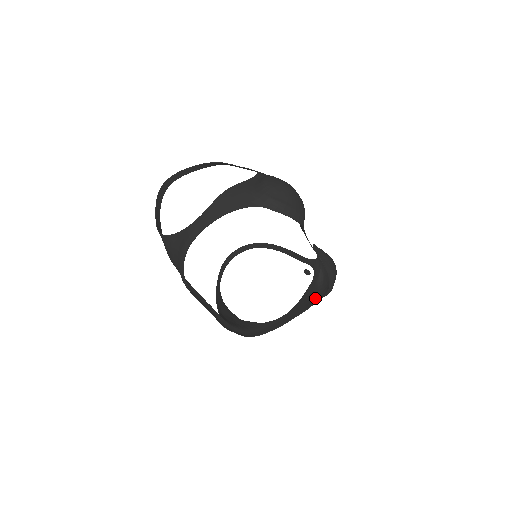
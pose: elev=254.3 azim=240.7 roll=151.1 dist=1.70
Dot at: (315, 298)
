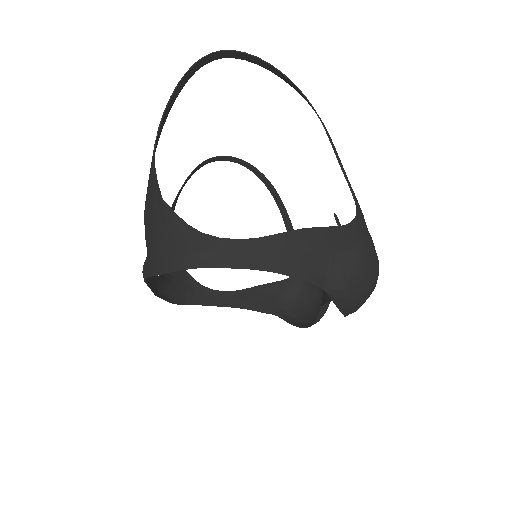
Dot at: (276, 307)
